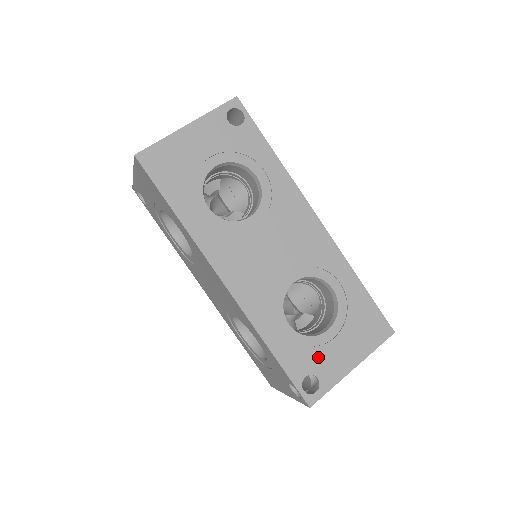
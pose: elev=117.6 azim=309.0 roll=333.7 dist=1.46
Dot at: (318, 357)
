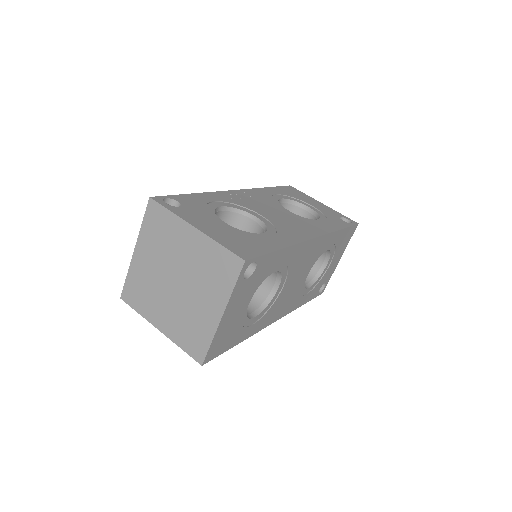
Dot at: (324, 278)
